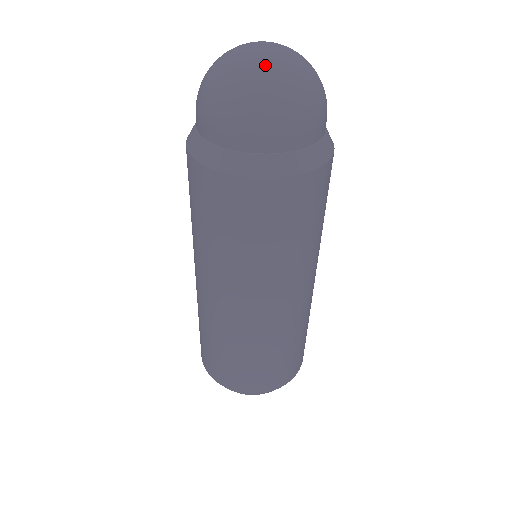
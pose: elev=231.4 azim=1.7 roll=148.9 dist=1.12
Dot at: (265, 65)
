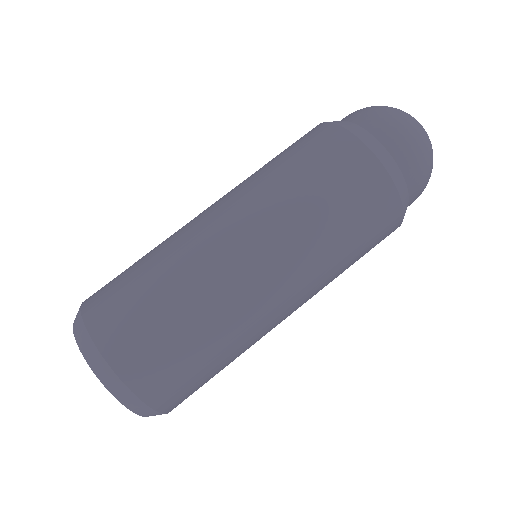
Dot at: (421, 125)
